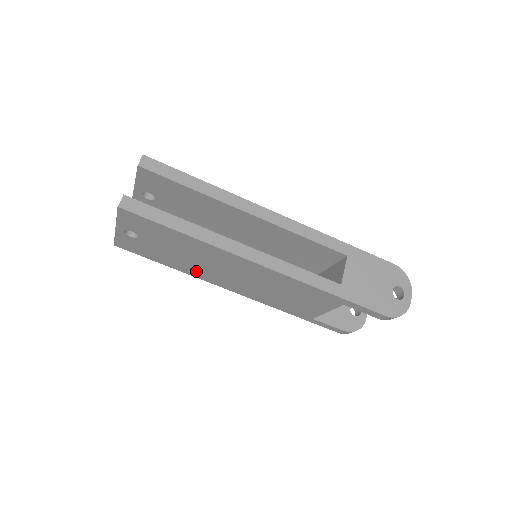
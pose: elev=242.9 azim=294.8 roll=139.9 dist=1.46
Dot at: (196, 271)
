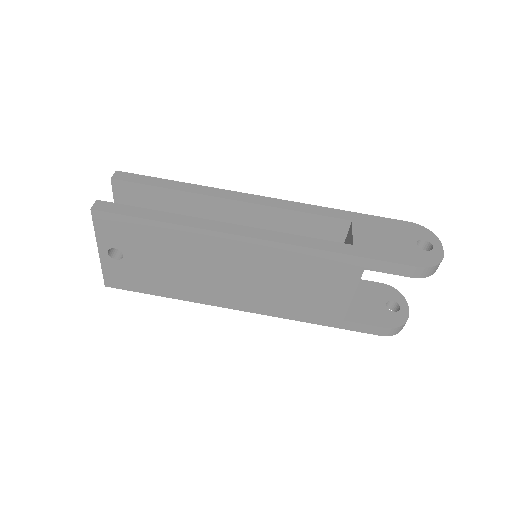
Dot at: (195, 290)
